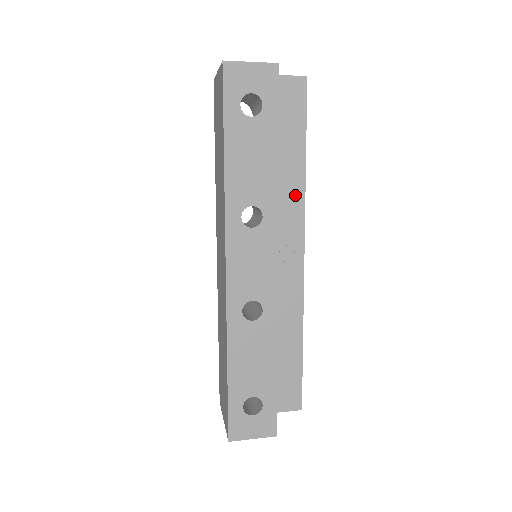
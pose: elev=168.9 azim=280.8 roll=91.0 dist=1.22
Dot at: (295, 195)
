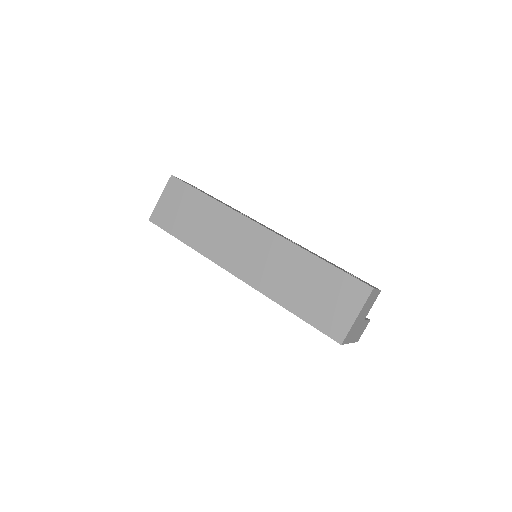
Dot at: occluded
